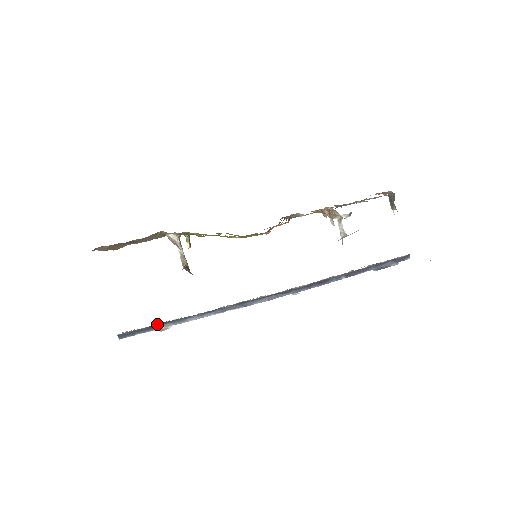
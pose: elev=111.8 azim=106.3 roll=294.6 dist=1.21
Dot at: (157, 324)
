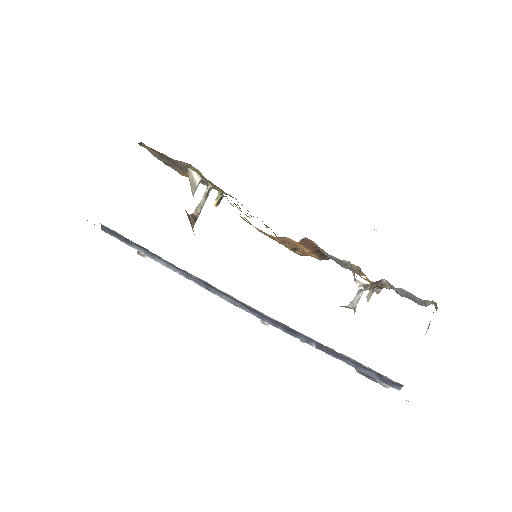
Dot at: occluded
